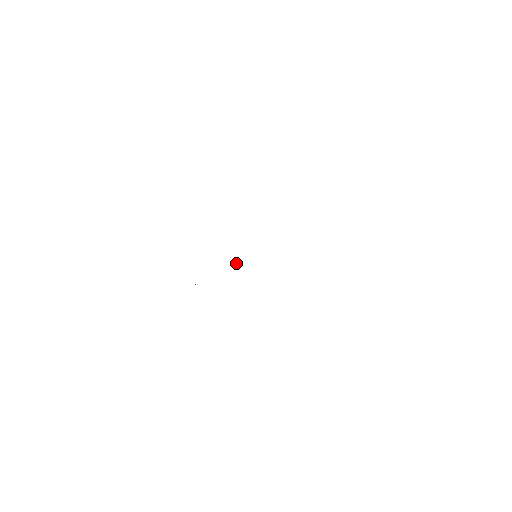
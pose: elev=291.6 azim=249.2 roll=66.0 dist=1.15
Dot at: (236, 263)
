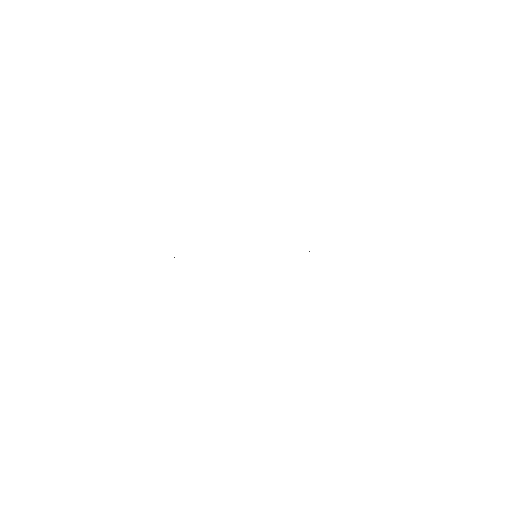
Dot at: occluded
